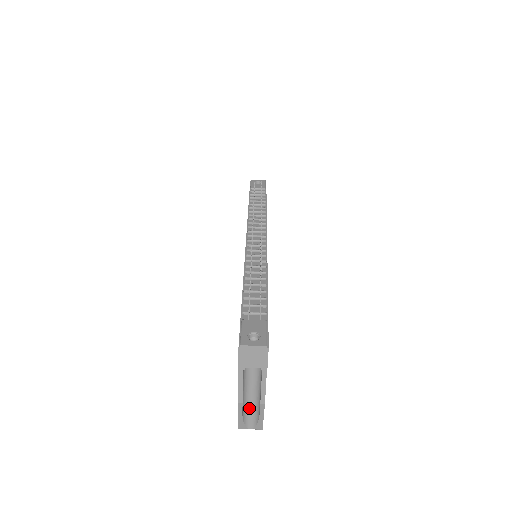
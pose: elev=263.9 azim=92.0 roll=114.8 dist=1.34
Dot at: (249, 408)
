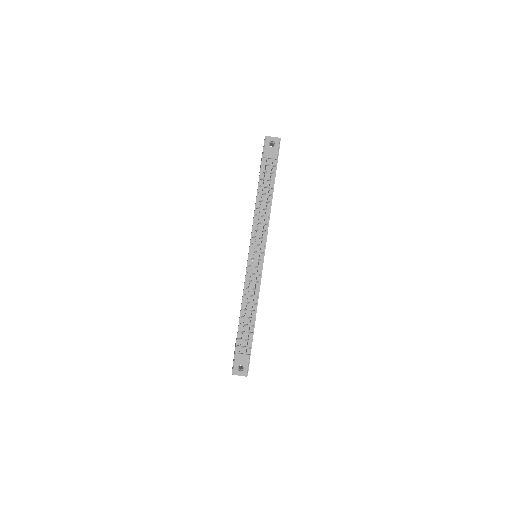
Dot at: occluded
